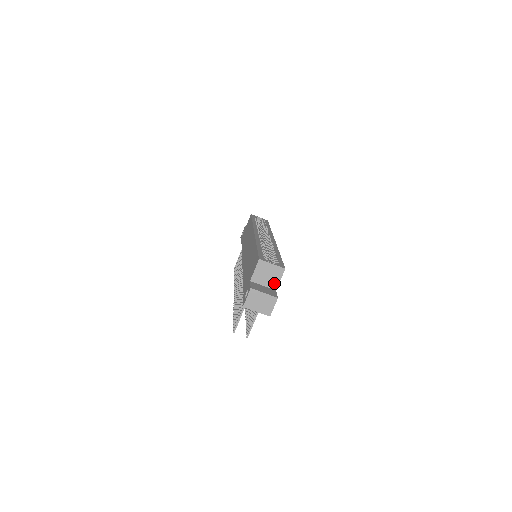
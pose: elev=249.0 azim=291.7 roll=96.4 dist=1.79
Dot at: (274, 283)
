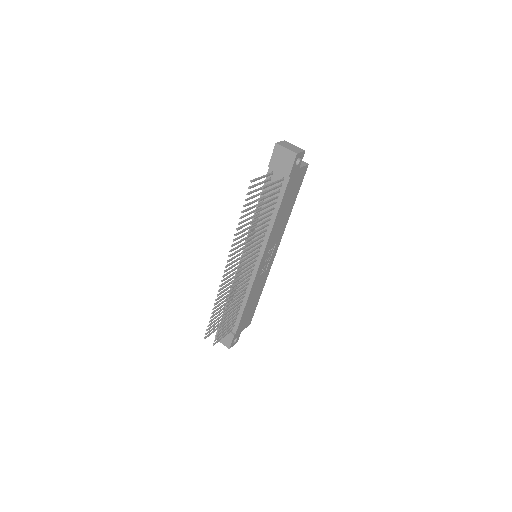
Dot at: occluded
